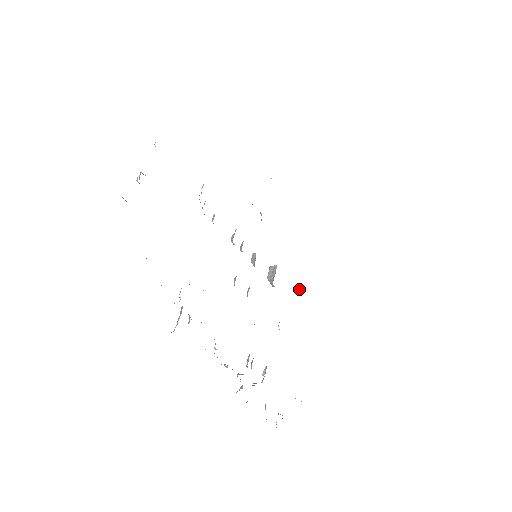
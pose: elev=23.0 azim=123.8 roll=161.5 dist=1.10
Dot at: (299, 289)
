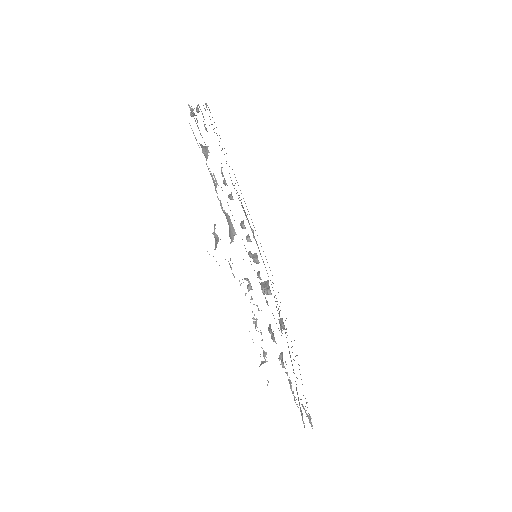
Dot at: (282, 322)
